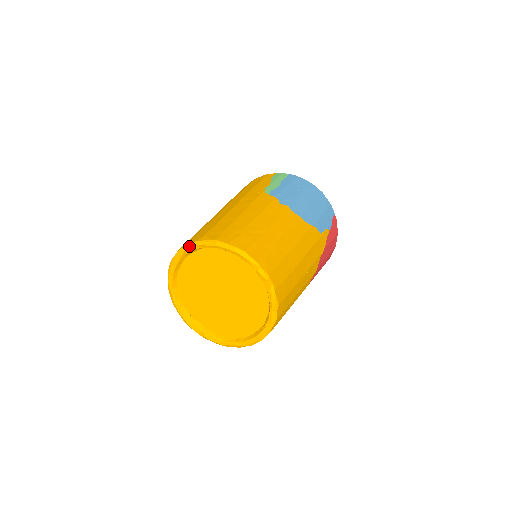
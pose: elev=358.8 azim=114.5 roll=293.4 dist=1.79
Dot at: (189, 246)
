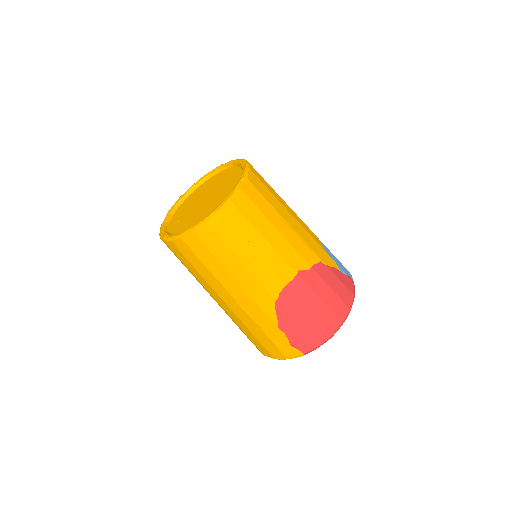
Dot at: (202, 178)
